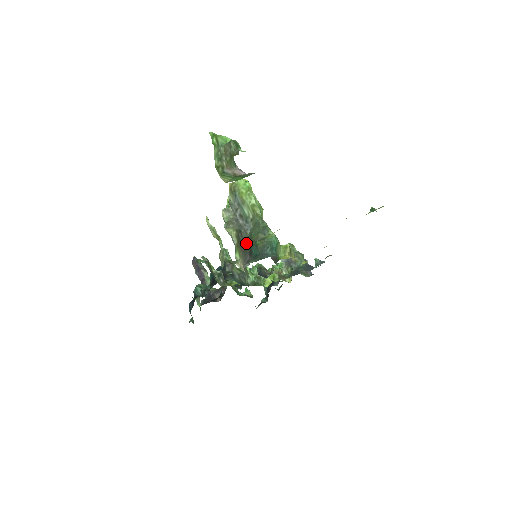
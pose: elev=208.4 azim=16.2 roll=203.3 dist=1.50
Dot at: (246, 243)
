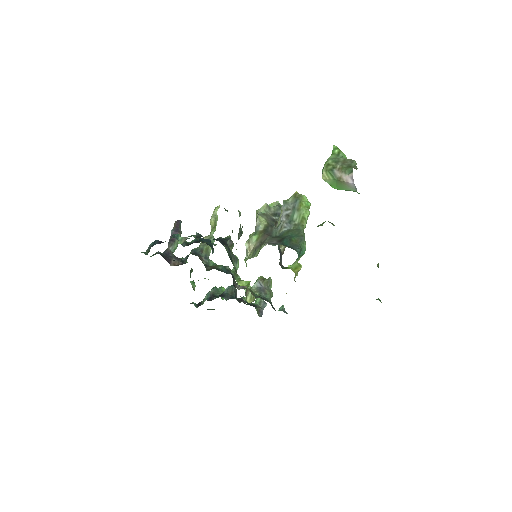
Dot at: (273, 235)
